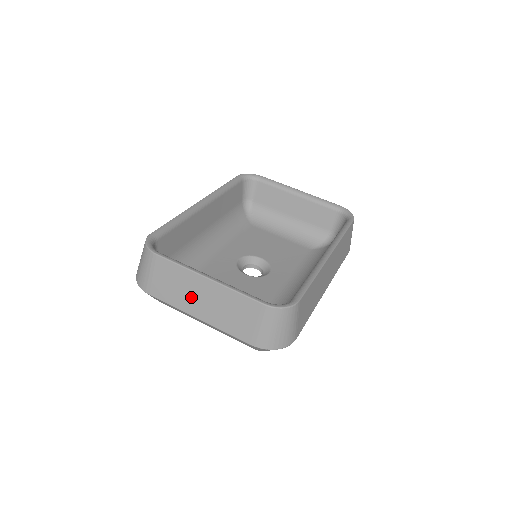
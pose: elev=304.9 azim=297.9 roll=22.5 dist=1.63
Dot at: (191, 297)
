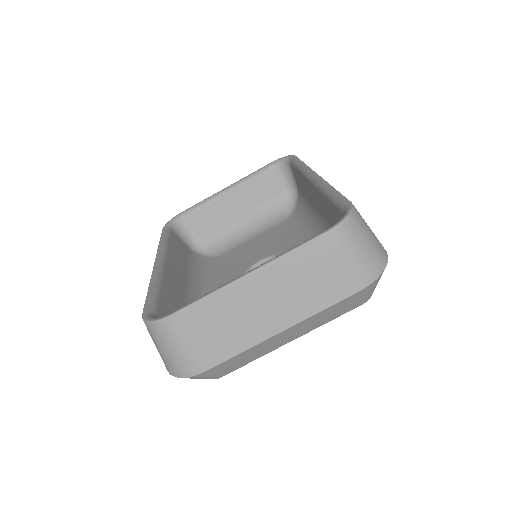
Dot at: (251, 317)
